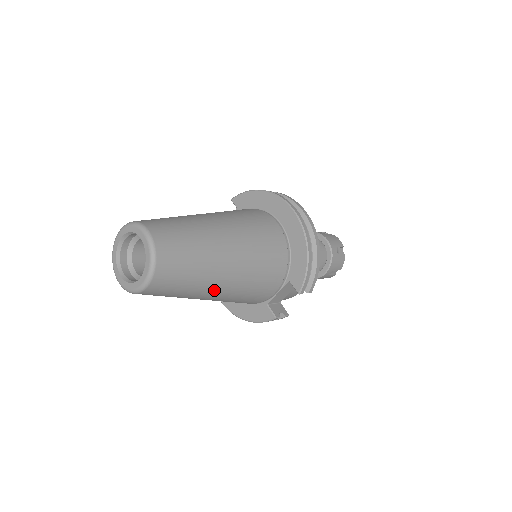
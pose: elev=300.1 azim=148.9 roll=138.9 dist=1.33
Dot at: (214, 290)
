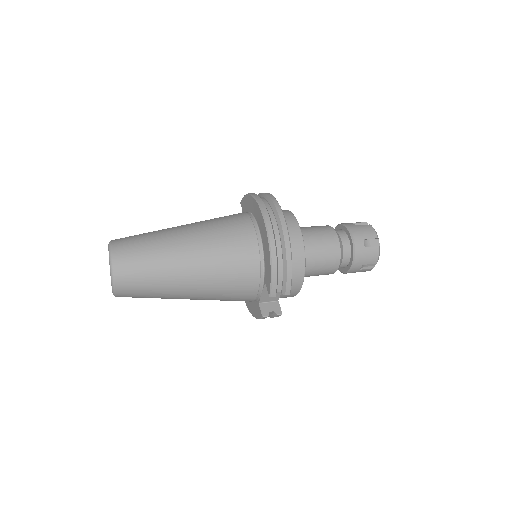
Dot at: (183, 293)
